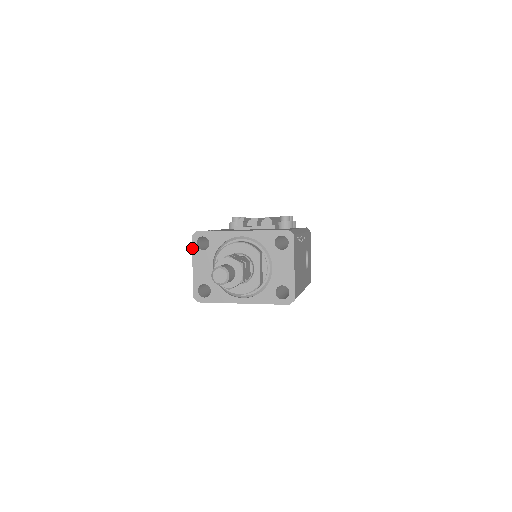
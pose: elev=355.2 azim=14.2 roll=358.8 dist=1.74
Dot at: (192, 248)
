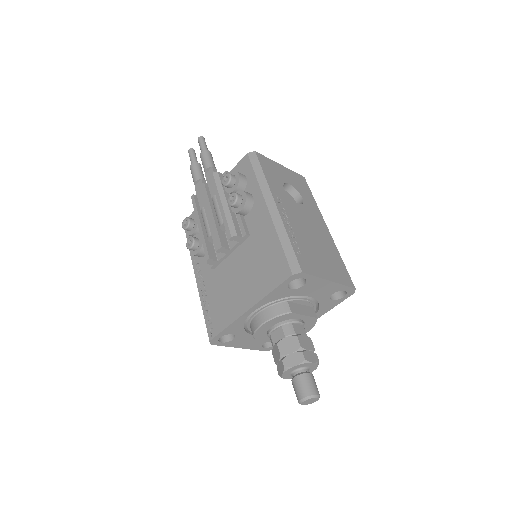
Dot at: occluded
